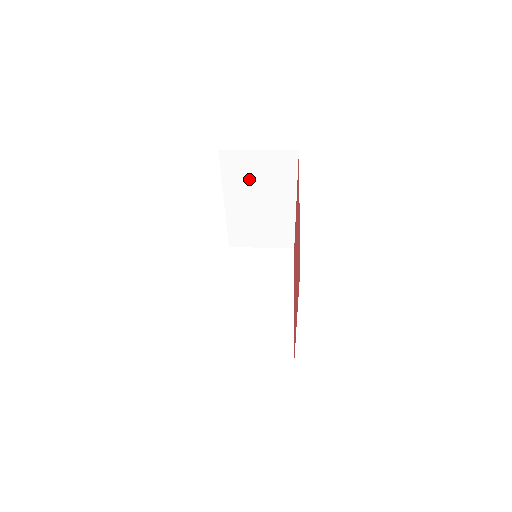
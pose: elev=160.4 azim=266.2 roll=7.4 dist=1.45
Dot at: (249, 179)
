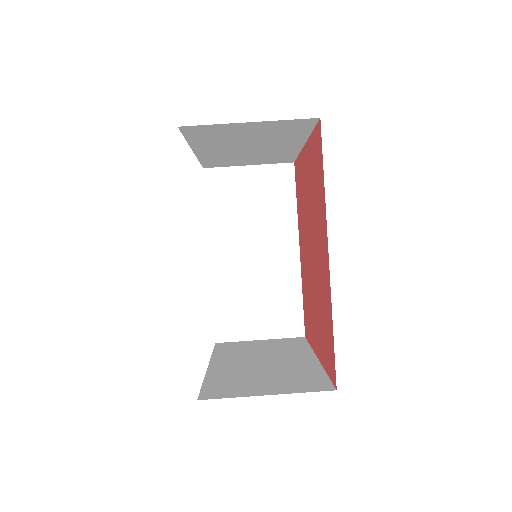
Dot at: (232, 138)
